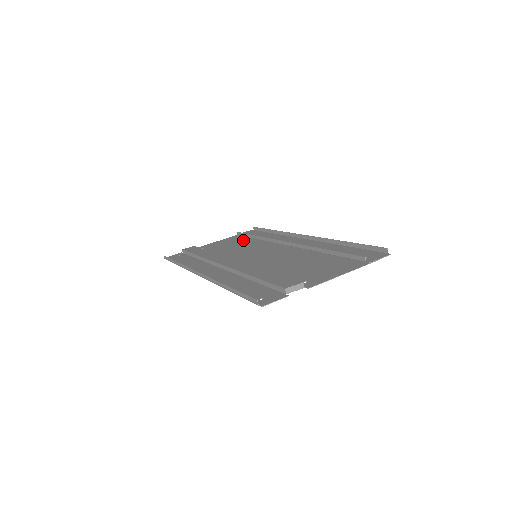
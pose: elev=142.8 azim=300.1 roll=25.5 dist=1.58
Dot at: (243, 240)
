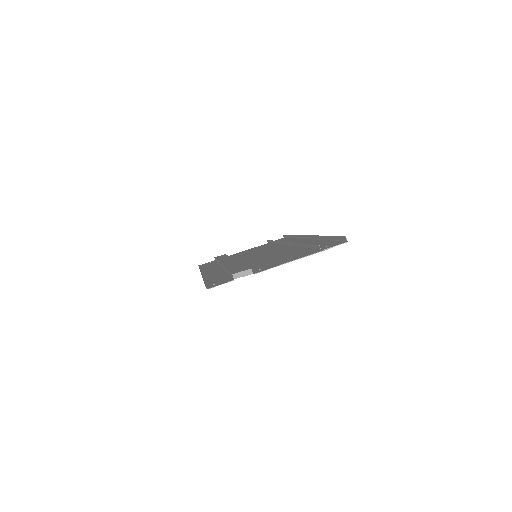
Dot at: (265, 246)
